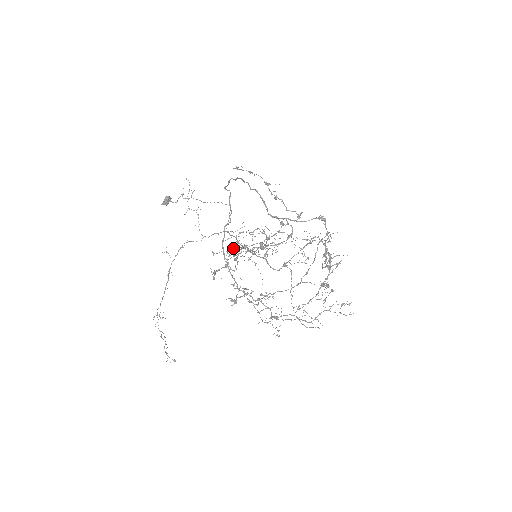
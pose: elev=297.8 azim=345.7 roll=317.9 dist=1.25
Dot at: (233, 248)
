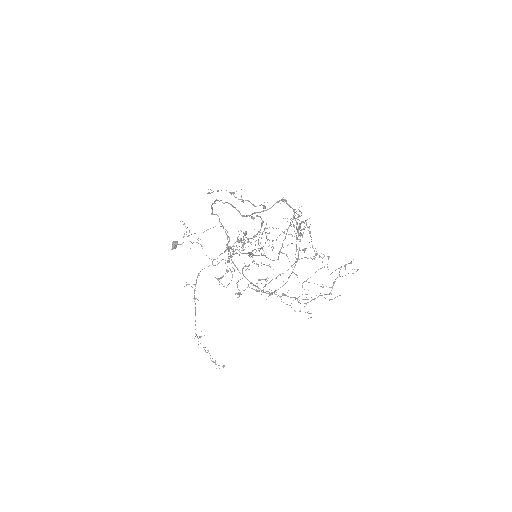
Dot at: (230, 256)
